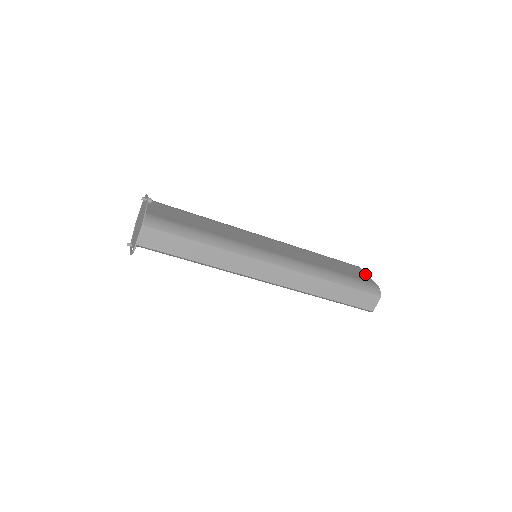
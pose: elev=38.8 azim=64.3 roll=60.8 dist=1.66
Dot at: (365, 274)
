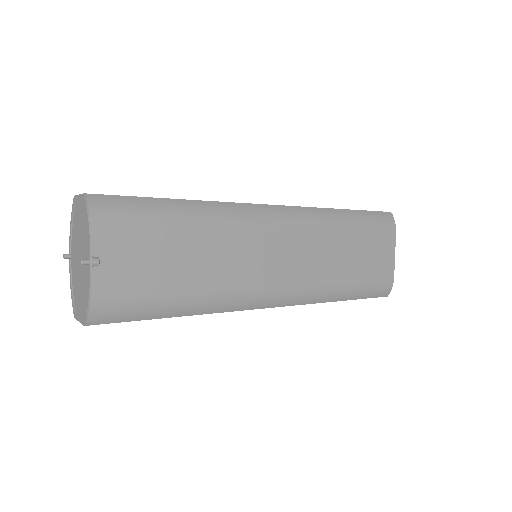
Dot at: (392, 253)
